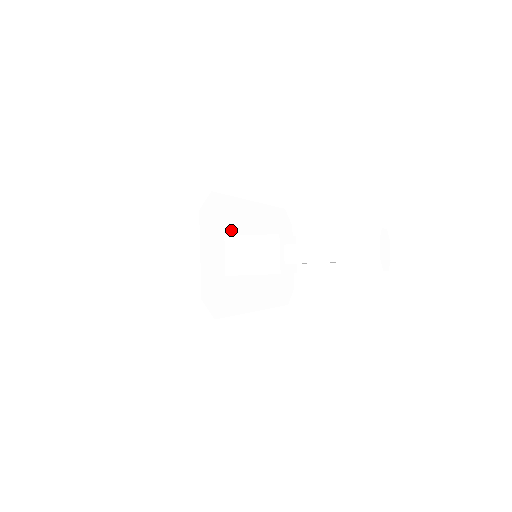
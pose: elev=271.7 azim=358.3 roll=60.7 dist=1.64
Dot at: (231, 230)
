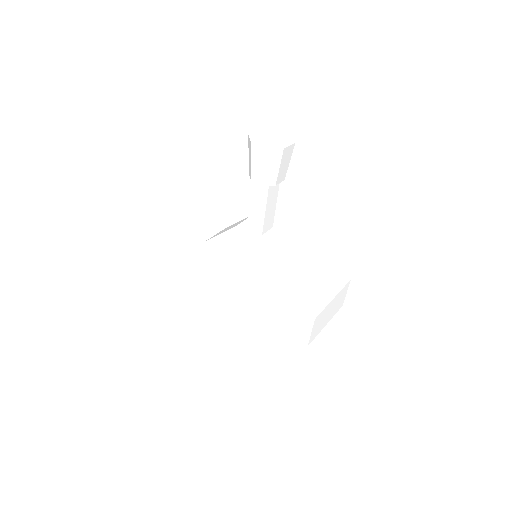
Dot at: occluded
